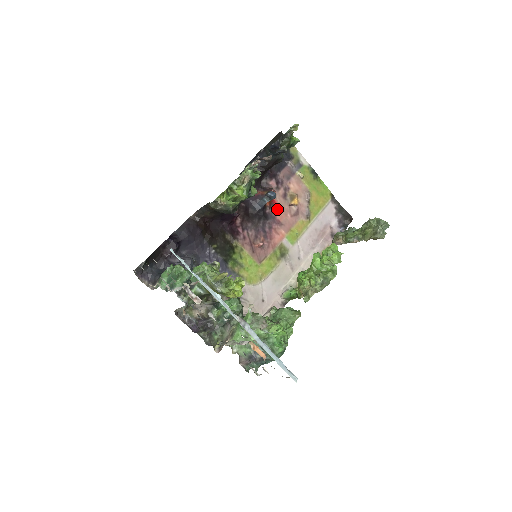
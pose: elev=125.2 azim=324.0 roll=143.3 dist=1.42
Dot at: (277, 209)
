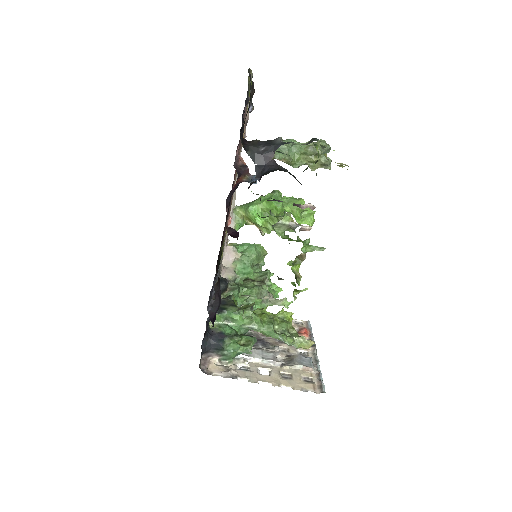
Dot at: occluded
